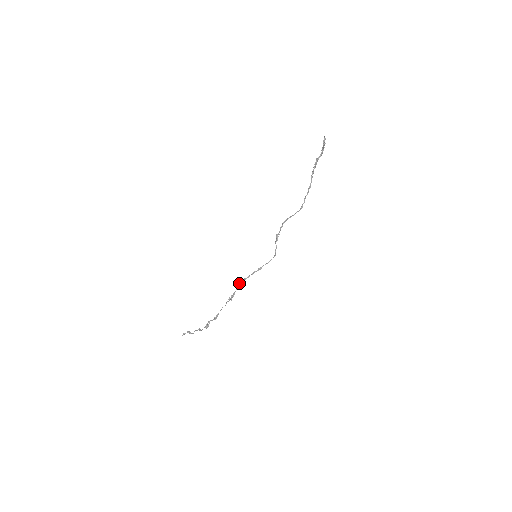
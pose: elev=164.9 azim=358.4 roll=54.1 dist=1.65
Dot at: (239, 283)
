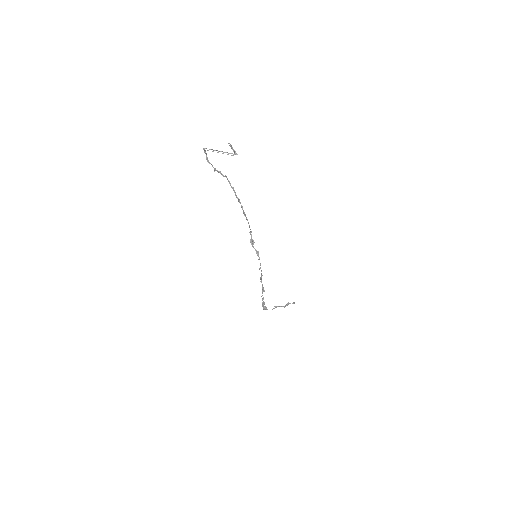
Dot at: (260, 278)
